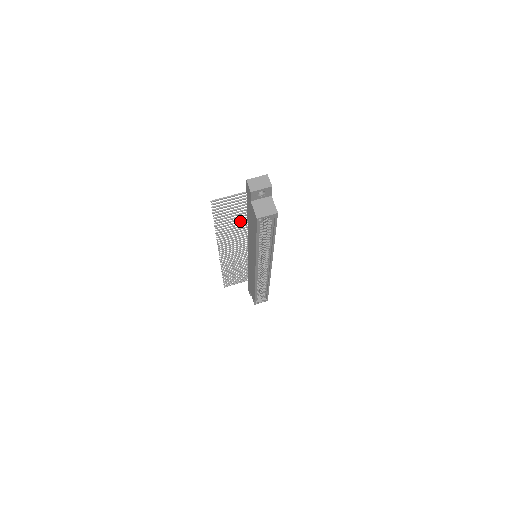
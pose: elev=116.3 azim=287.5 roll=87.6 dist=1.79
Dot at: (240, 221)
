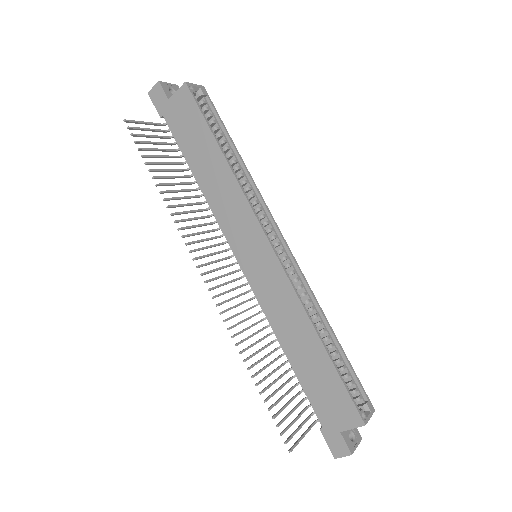
Dot at: (187, 190)
